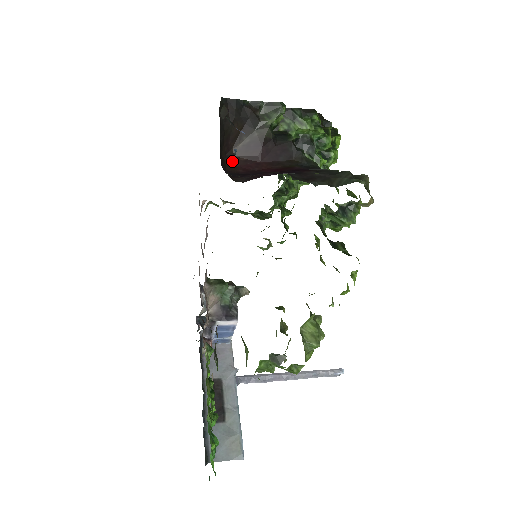
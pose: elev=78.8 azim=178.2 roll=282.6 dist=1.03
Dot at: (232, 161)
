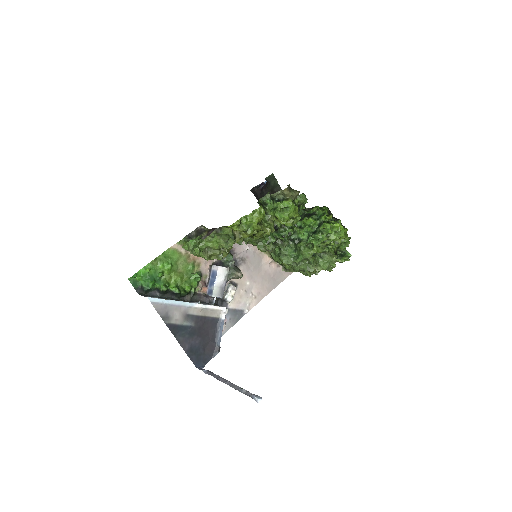
Dot at: occluded
